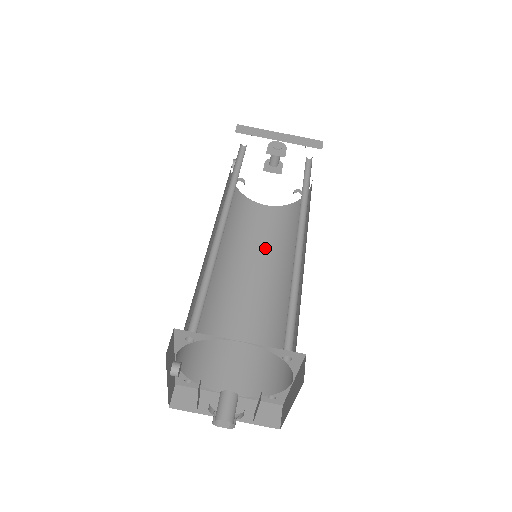
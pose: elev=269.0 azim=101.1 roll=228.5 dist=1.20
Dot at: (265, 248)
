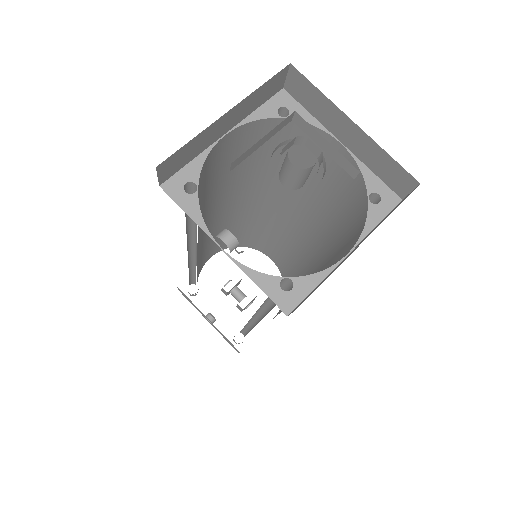
Dot at: occluded
